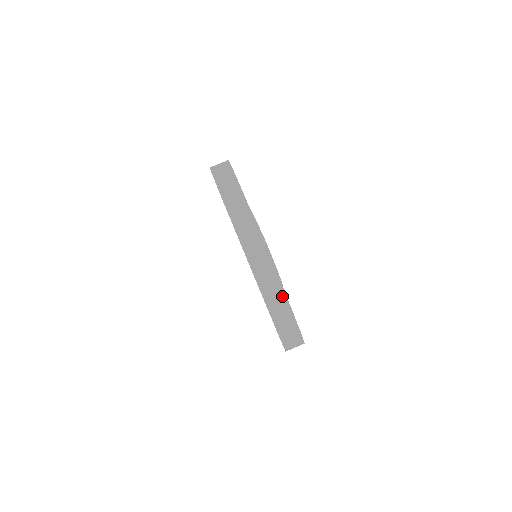
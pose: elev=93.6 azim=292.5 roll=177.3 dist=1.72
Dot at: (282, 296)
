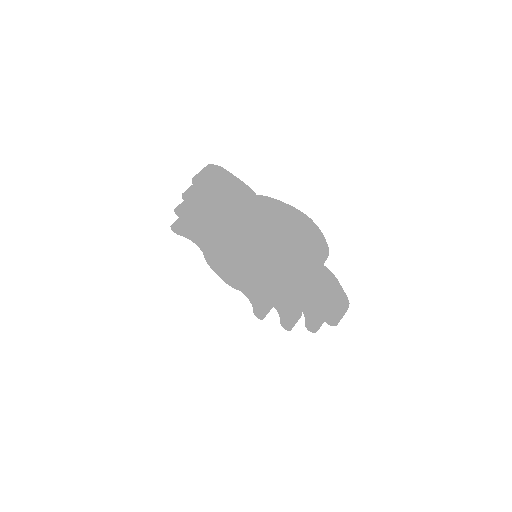
Dot at: (324, 269)
